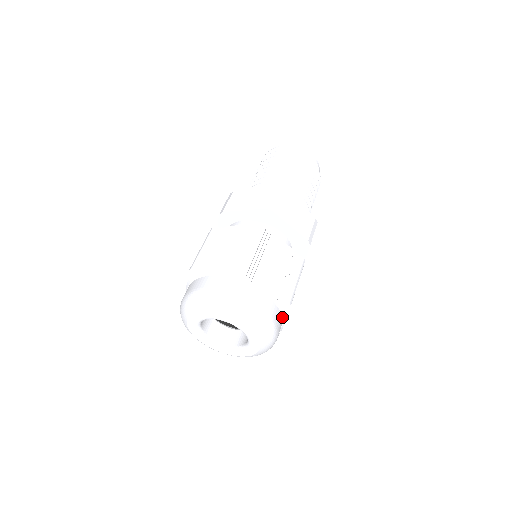
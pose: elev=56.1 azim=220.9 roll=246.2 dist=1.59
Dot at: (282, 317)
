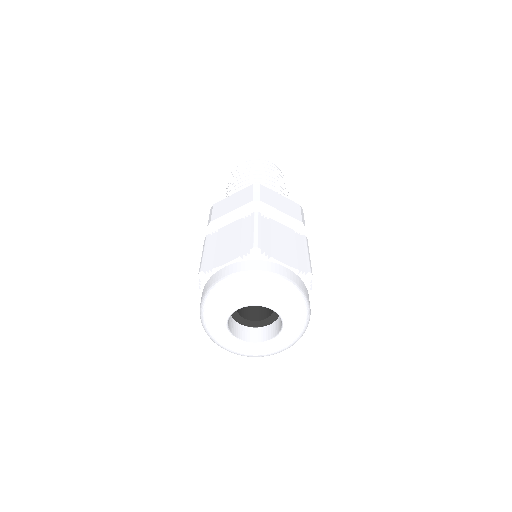
Dot at: (307, 291)
